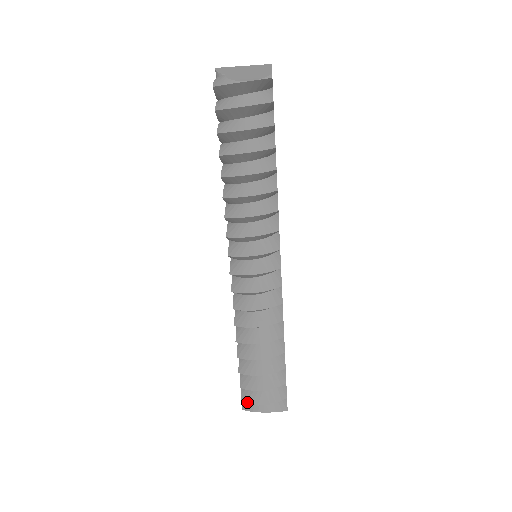
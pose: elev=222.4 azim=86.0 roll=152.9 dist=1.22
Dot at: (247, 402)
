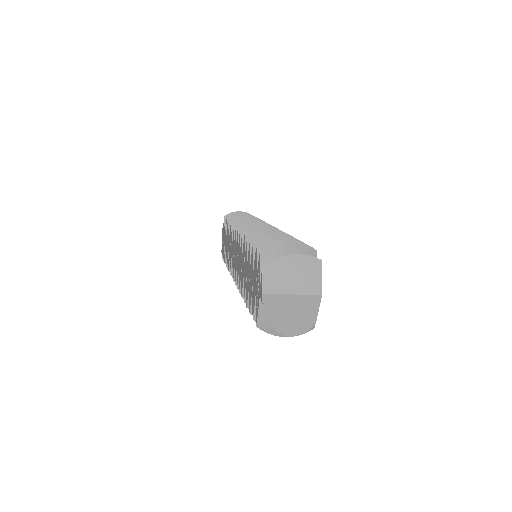
Dot at: occluded
